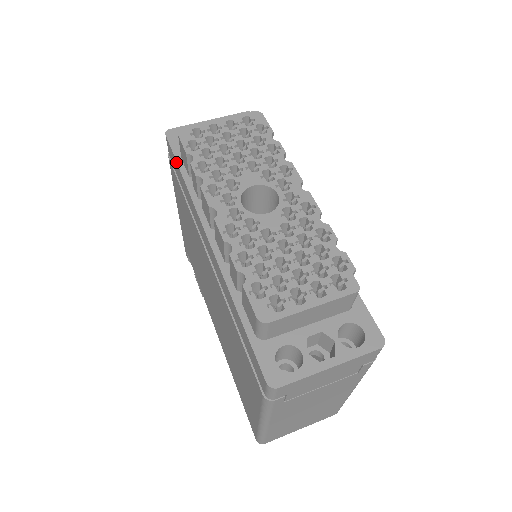
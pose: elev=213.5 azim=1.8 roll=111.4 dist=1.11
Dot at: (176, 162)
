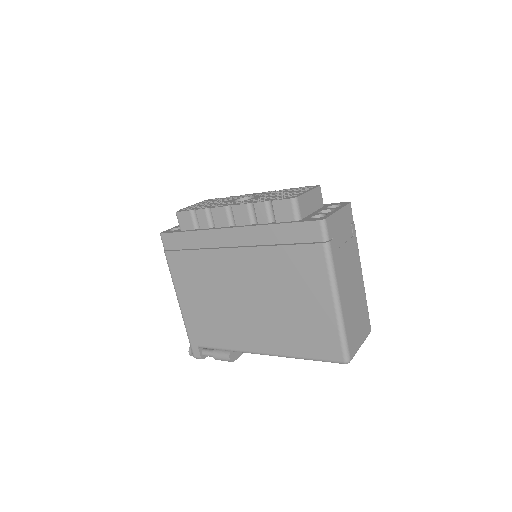
Dot at: (180, 233)
